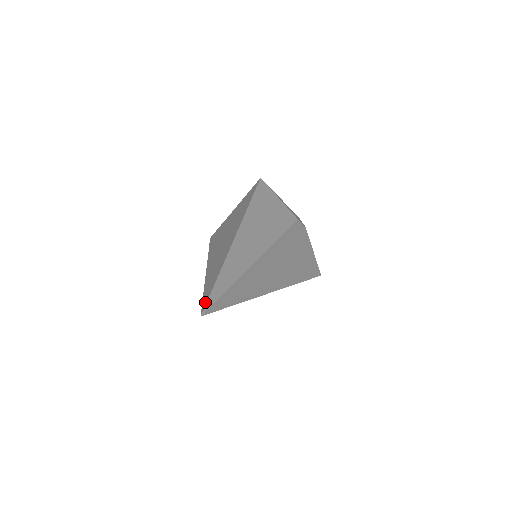
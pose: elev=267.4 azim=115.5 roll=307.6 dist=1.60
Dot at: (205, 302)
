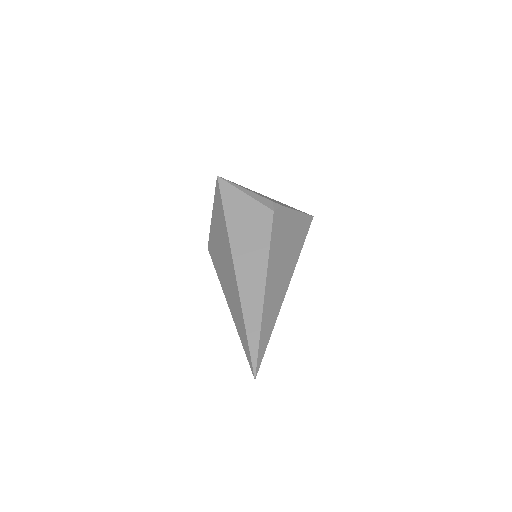
Dot at: (250, 363)
